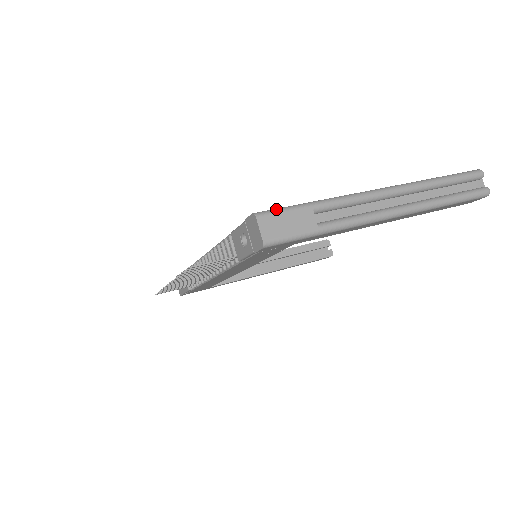
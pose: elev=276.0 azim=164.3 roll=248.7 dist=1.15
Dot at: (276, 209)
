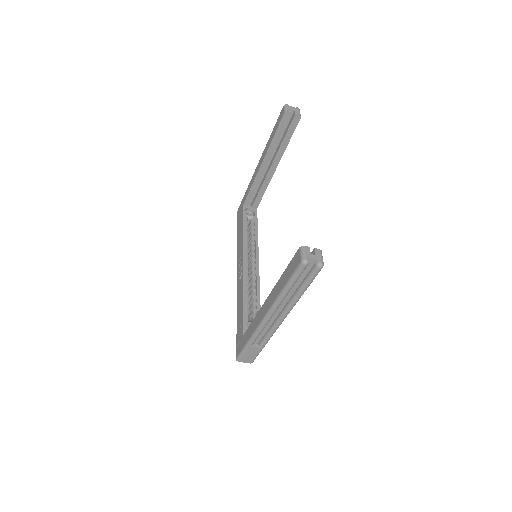
Dot at: (240, 355)
